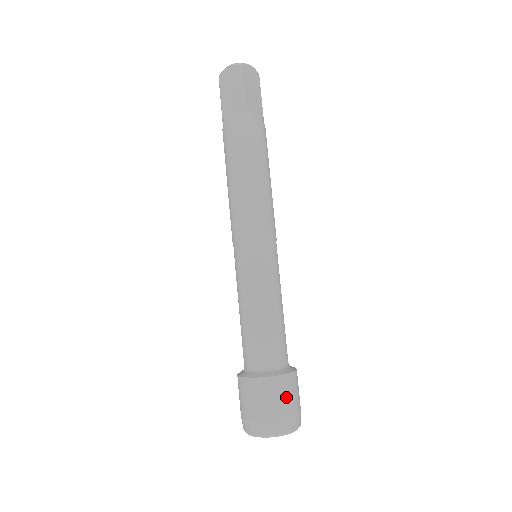
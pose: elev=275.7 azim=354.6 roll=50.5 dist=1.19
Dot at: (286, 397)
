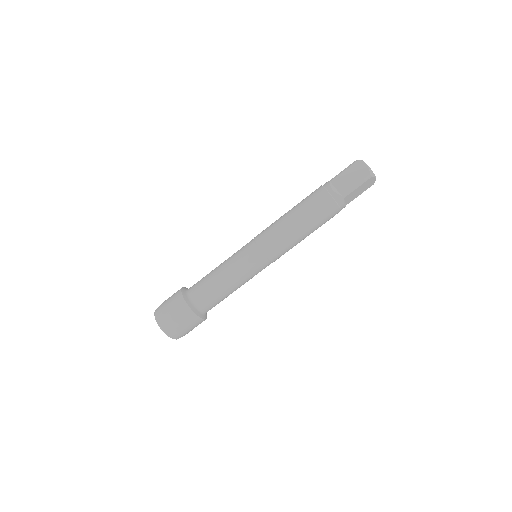
Dot at: (189, 326)
